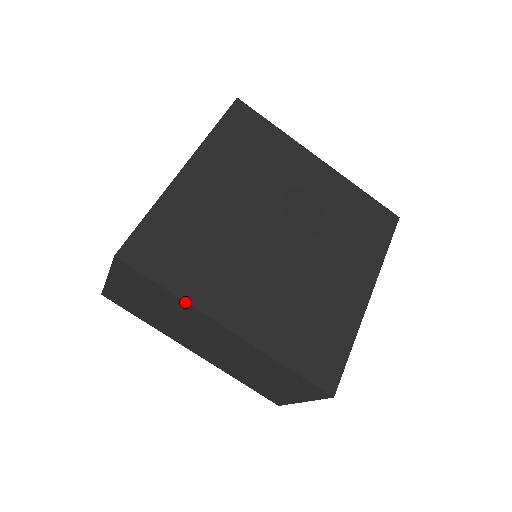
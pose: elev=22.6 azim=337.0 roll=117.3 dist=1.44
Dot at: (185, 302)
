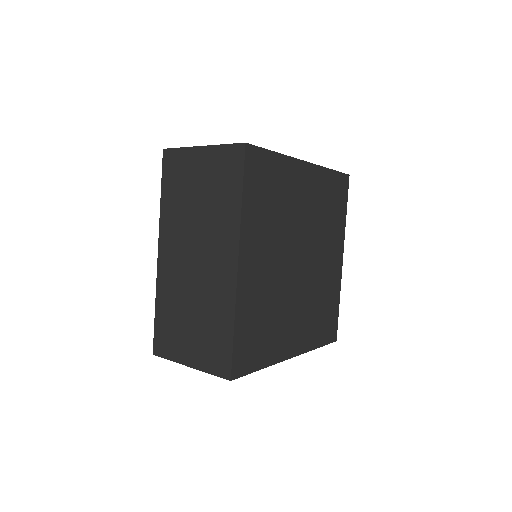
Dot at: (270, 365)
